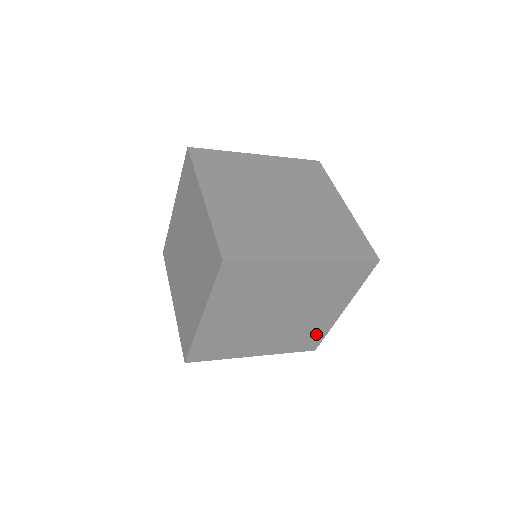
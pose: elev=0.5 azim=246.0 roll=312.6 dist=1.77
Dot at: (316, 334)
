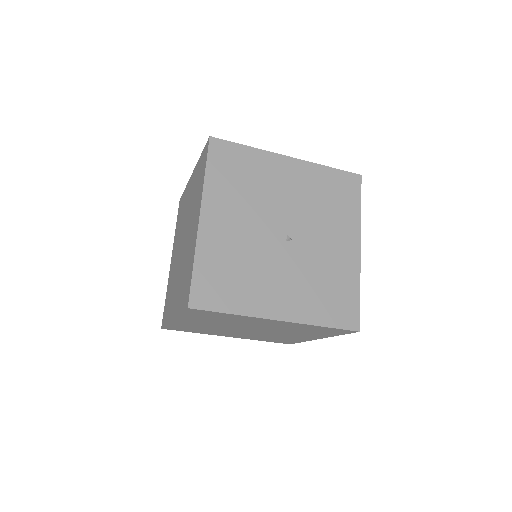
Dot at: (291, 340)
